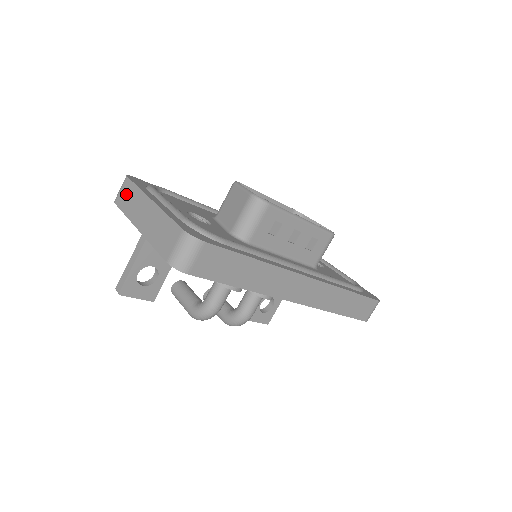
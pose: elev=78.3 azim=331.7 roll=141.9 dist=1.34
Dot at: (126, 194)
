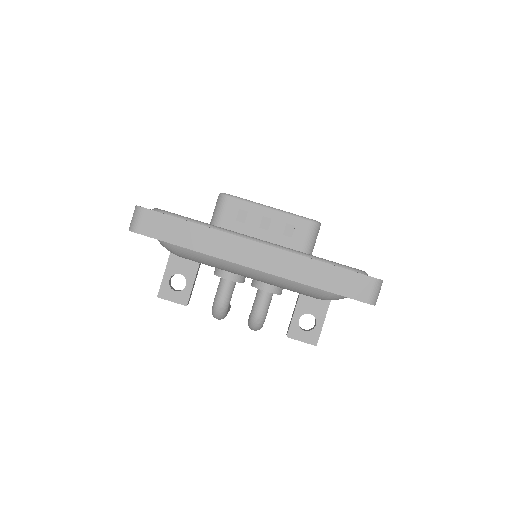
Dot at: occluded
